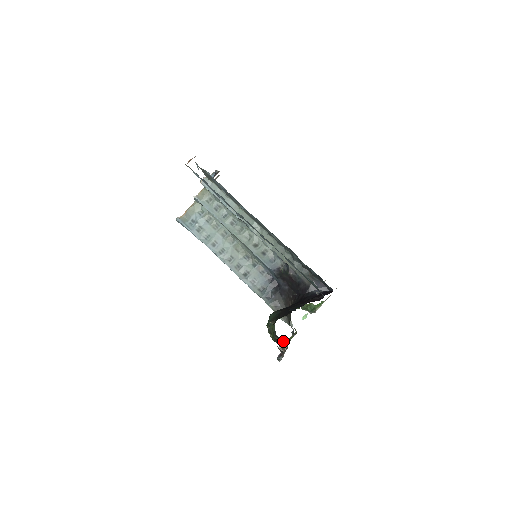
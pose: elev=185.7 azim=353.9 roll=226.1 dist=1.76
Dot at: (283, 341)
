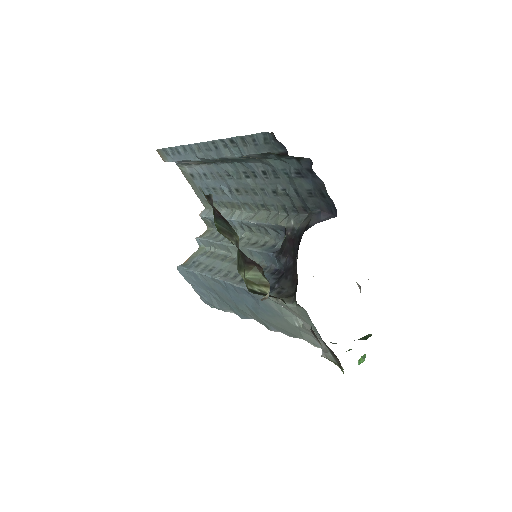
Dot at: (259, 274)
